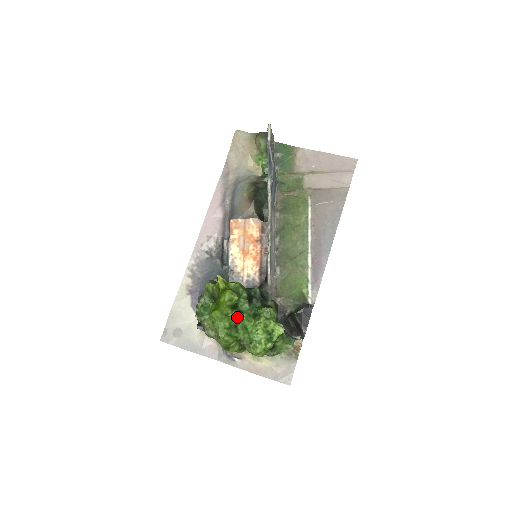
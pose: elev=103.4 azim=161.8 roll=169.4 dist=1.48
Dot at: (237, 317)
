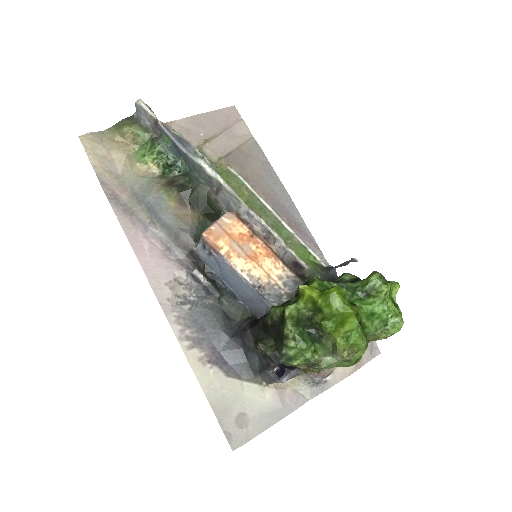
Dot at: (360, 310)
